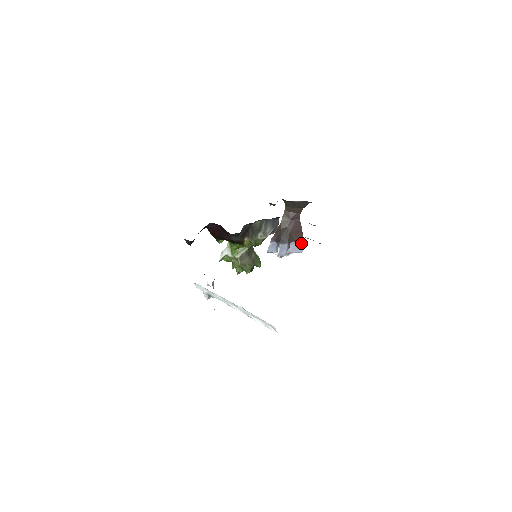
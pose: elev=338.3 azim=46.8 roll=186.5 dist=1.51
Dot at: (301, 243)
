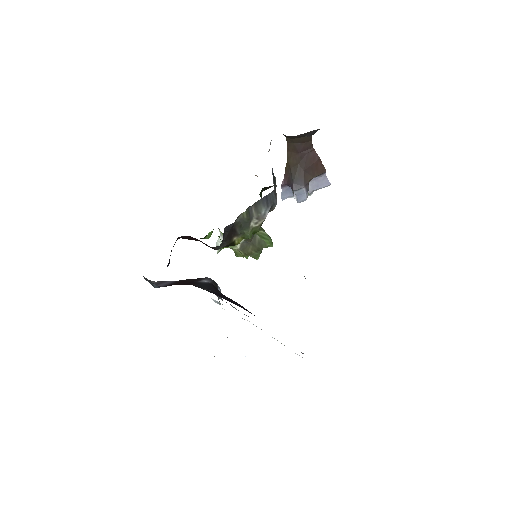
Dot at: (325, 175)
